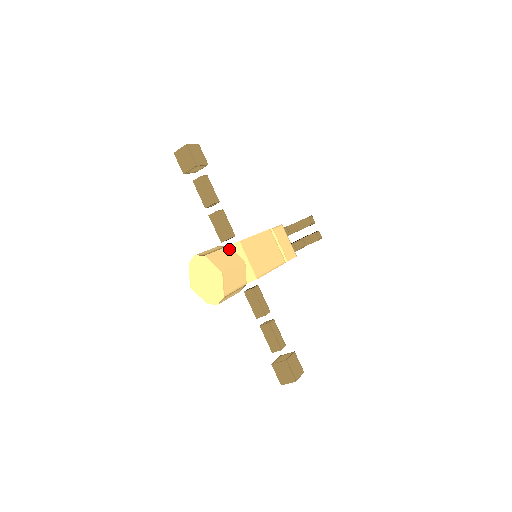
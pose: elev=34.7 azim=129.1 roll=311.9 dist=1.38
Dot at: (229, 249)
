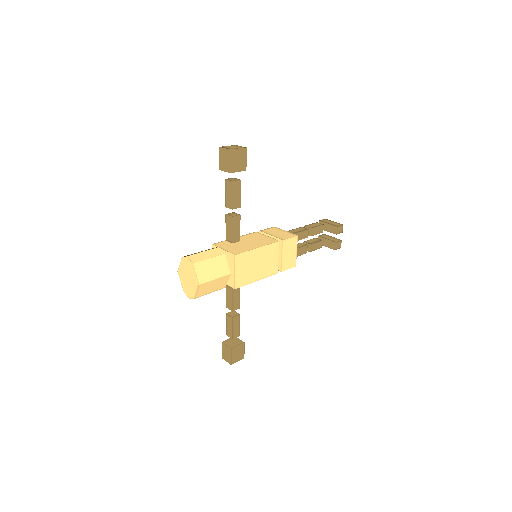
Dot at: (223, 258)
